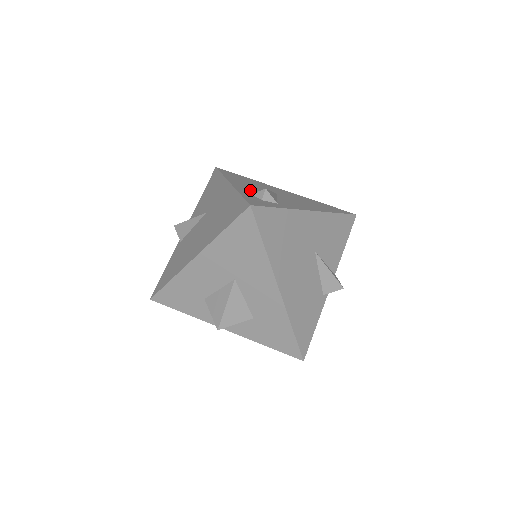
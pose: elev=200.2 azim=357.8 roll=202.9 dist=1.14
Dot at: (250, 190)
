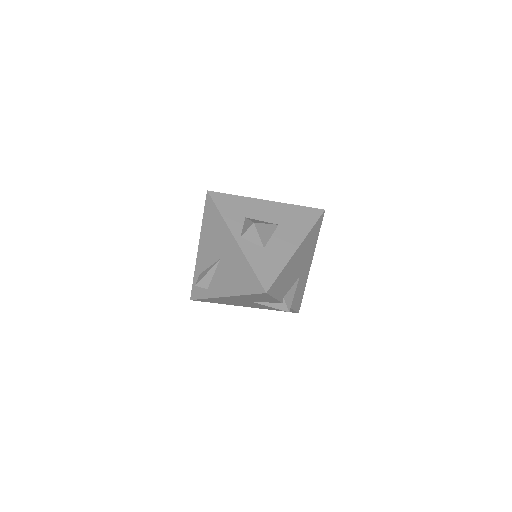
Dot at: occluded
